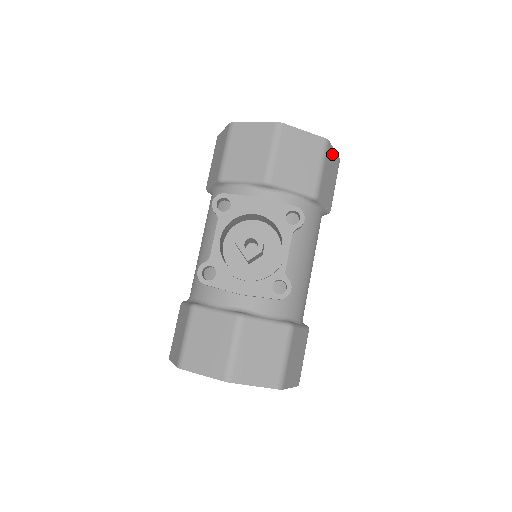
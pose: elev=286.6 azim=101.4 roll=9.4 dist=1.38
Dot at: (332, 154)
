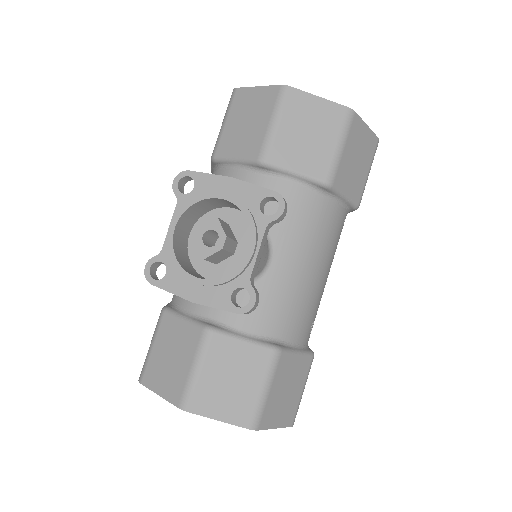
Dot at: (362, 130)
